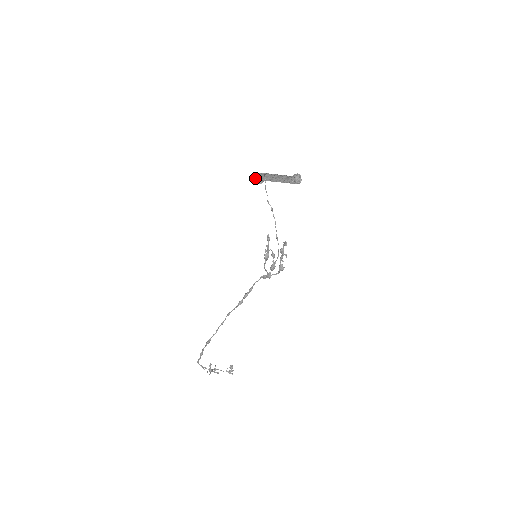
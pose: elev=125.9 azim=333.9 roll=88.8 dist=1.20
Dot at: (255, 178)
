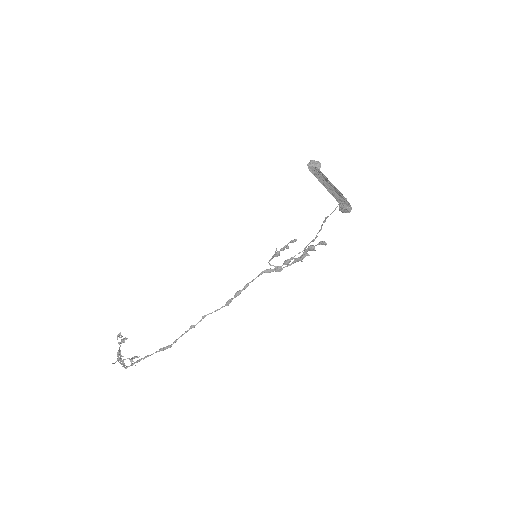
Dot at: (343, 210)
